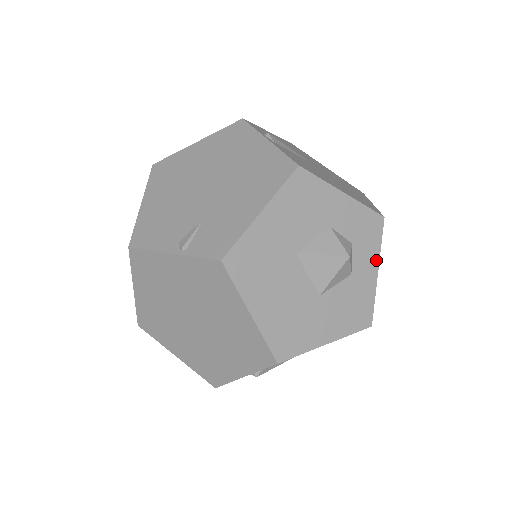
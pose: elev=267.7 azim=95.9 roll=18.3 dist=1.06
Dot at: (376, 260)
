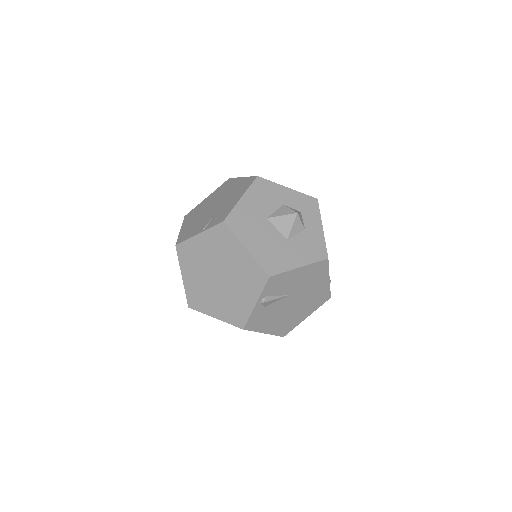
Dot at: (319, 221)
